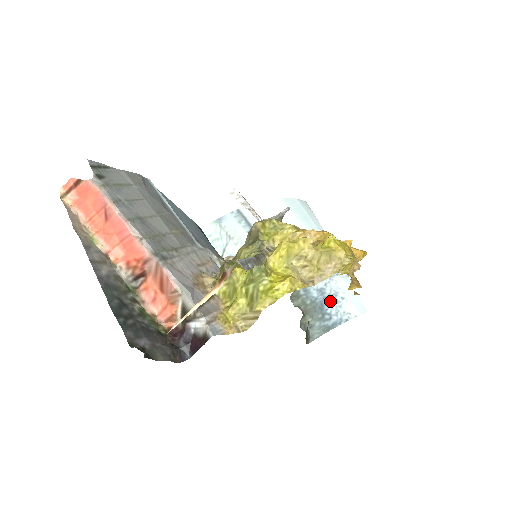
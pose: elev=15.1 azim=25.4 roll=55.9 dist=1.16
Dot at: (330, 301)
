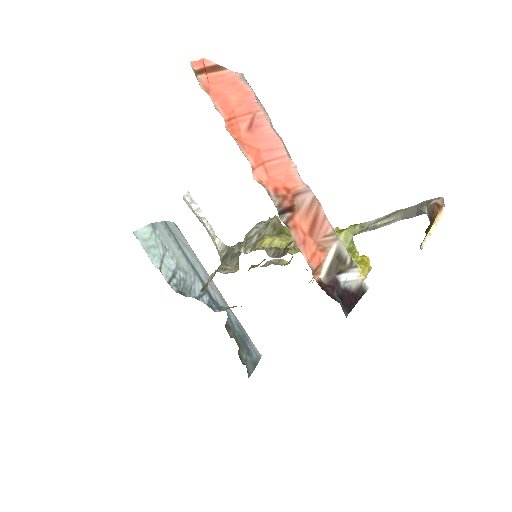
Dot at: (246, 338)
